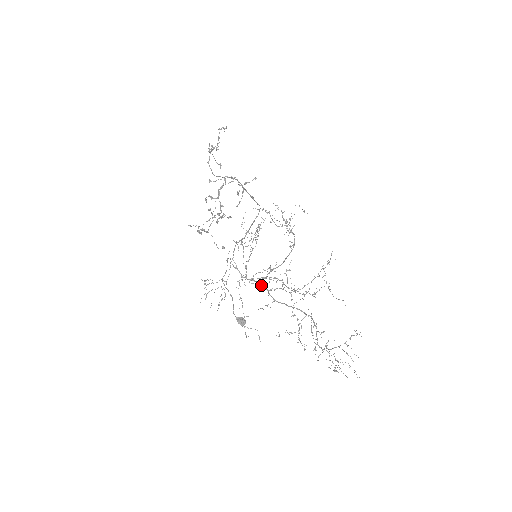
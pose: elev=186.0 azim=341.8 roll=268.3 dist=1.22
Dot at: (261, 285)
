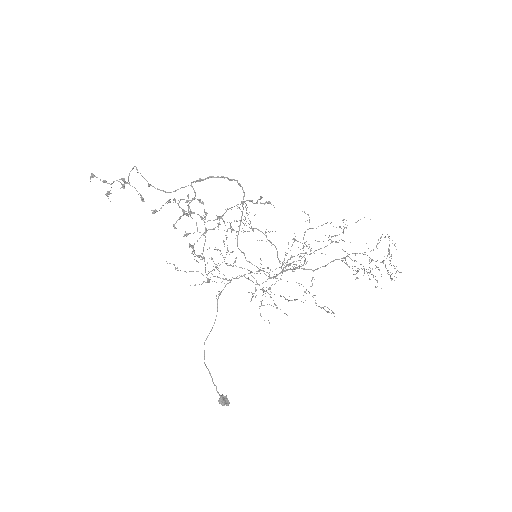
Dot at: (291, 269)
